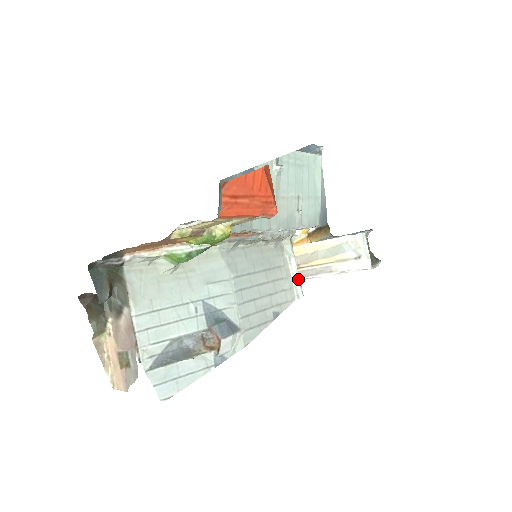
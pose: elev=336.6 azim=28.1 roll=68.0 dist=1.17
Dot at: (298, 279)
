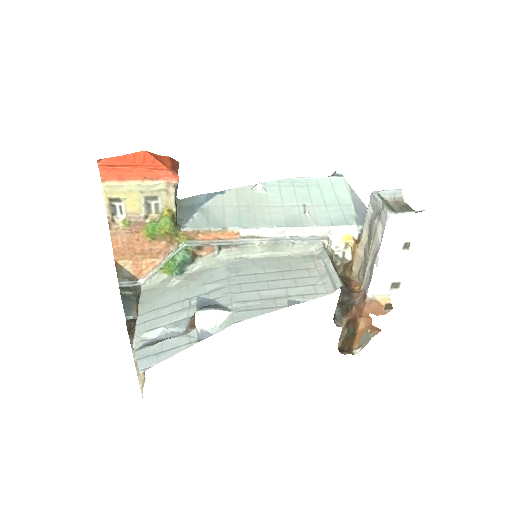
Dot at: (334, 274)
